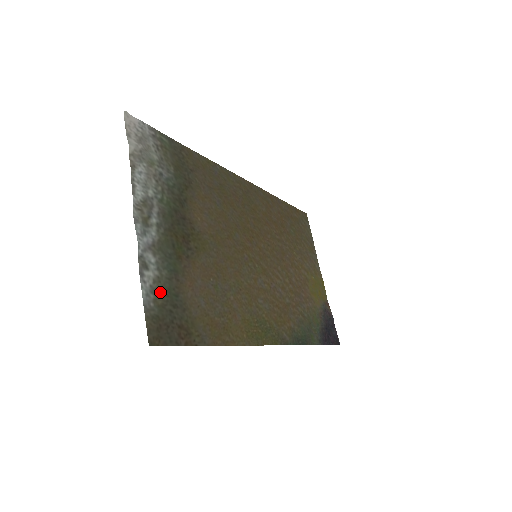
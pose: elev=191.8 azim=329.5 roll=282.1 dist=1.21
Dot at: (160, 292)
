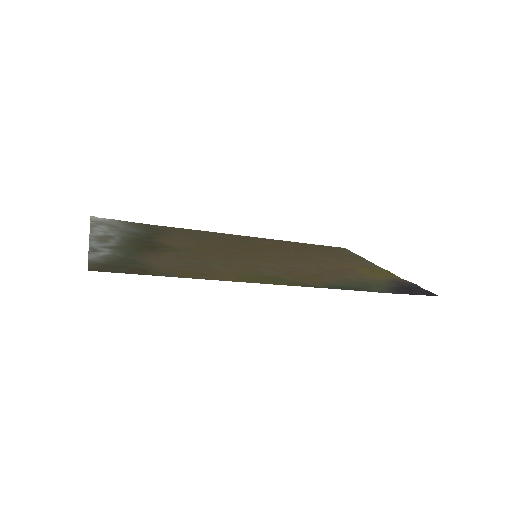
Dot at: (112, 259)
